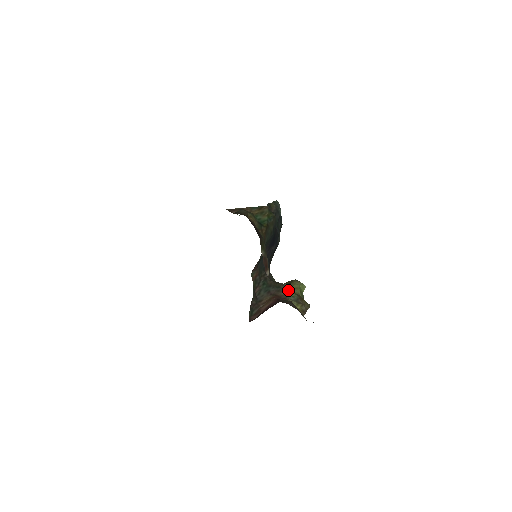
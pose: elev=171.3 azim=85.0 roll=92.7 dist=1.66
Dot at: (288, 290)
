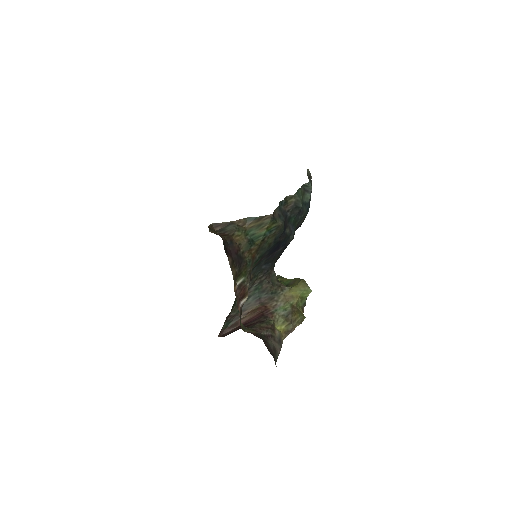
Dot at: (284, 298)
